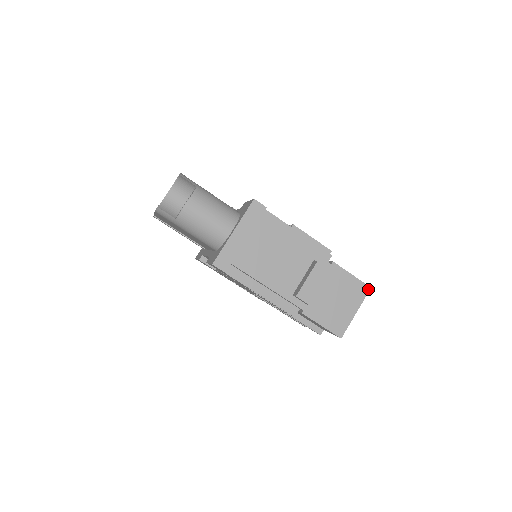
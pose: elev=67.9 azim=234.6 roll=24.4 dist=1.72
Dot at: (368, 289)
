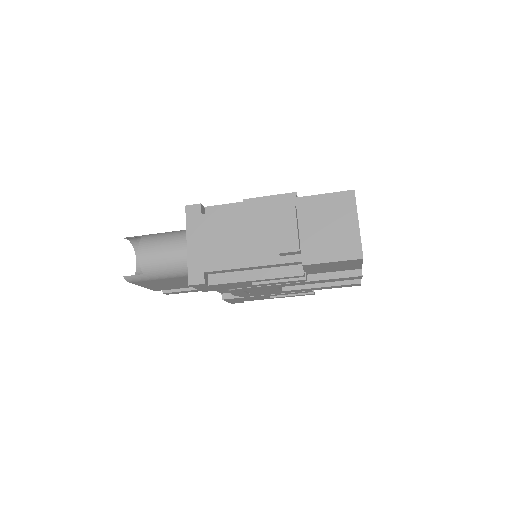
Dot at: (352, 193)
